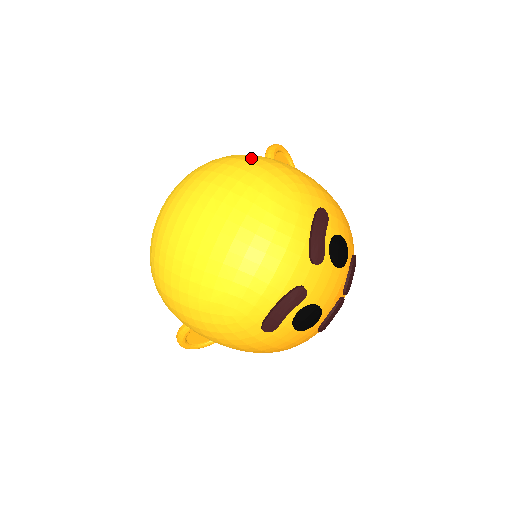
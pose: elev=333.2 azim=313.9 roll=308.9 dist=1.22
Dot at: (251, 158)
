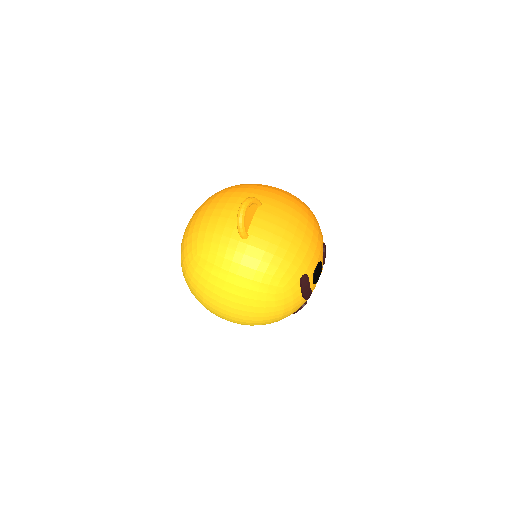
Dot at: (241, 269)
